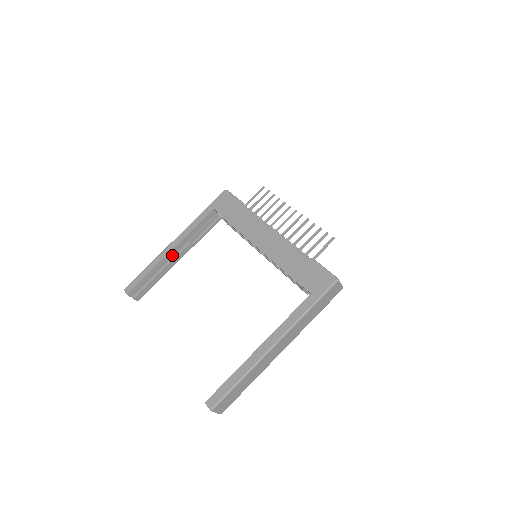
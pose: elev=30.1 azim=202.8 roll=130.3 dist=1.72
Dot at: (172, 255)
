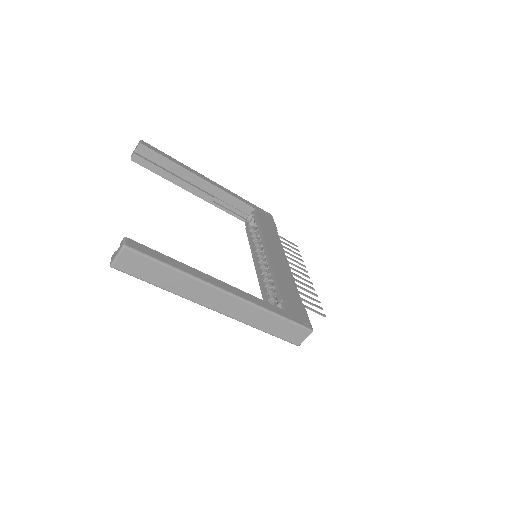
Dot at: (197, 181)
